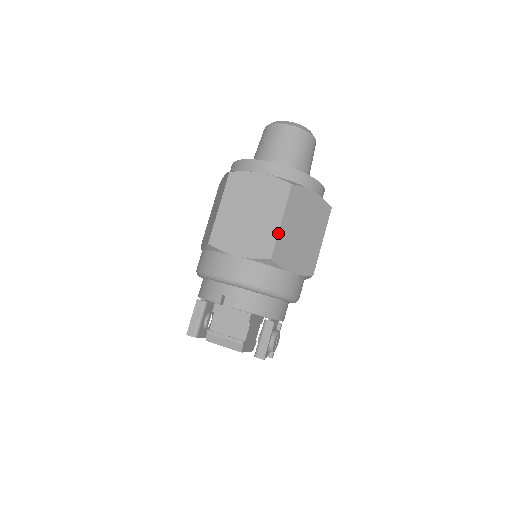
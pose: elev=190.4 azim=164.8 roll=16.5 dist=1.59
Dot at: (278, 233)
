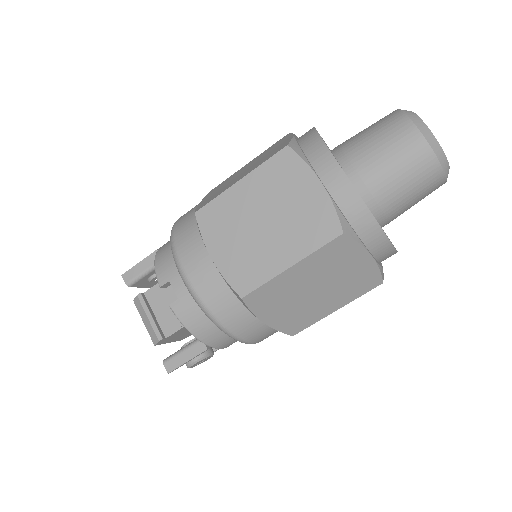
Dot at: (275, 277)
